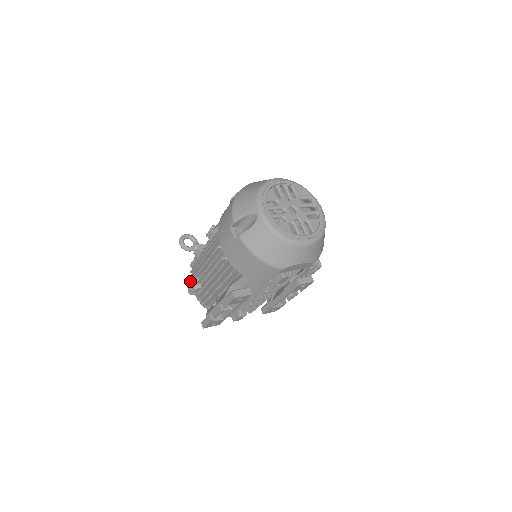
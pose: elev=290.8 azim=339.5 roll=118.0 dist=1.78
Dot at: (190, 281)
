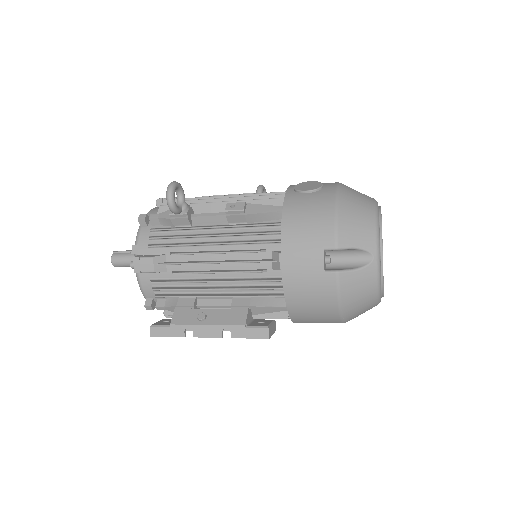
Dot at: (134, 246)
